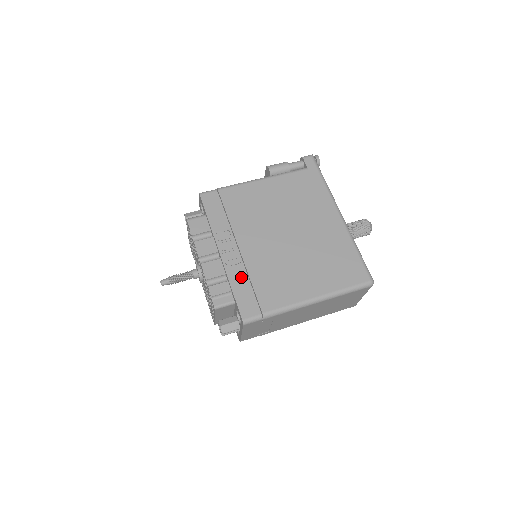
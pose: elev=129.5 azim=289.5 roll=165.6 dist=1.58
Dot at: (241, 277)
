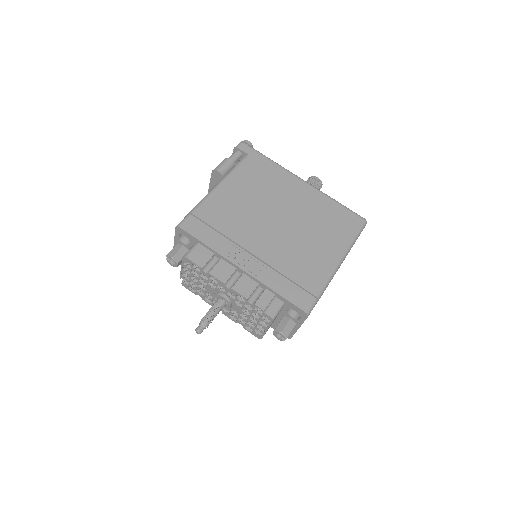
Dot at: (275, 278)
